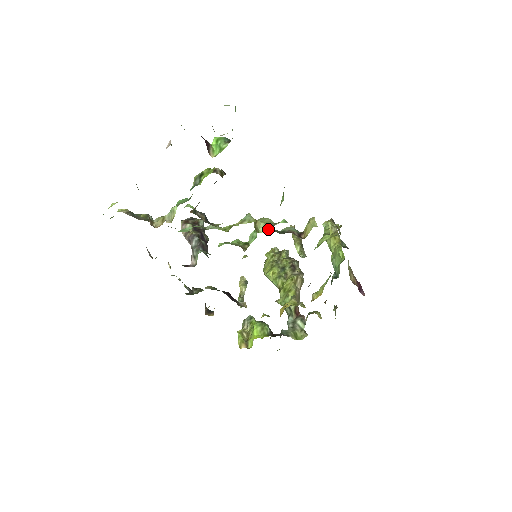
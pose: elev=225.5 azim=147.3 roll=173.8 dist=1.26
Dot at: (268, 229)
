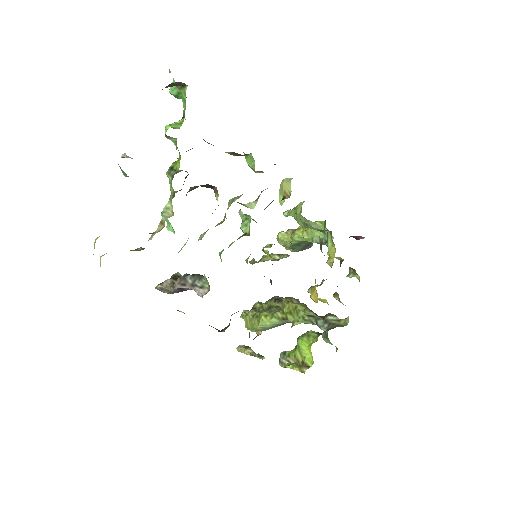
Dot at: (256, 202)
